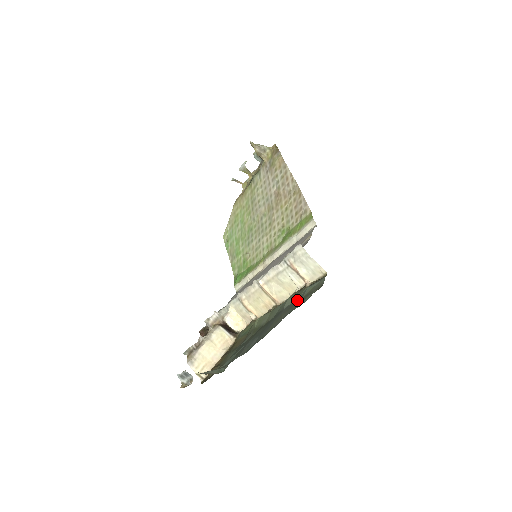
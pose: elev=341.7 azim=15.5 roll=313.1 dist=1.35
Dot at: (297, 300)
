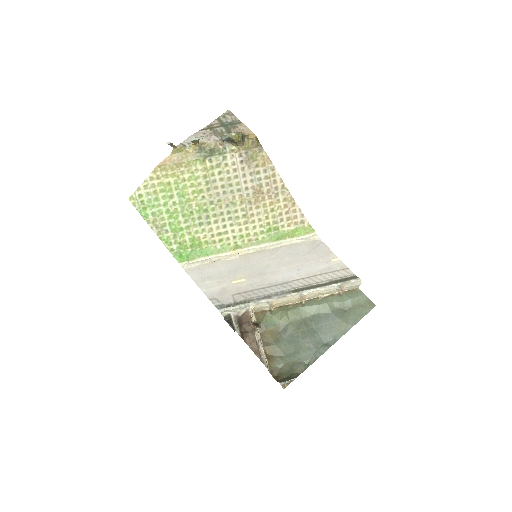
Dot at: (344, 307)
